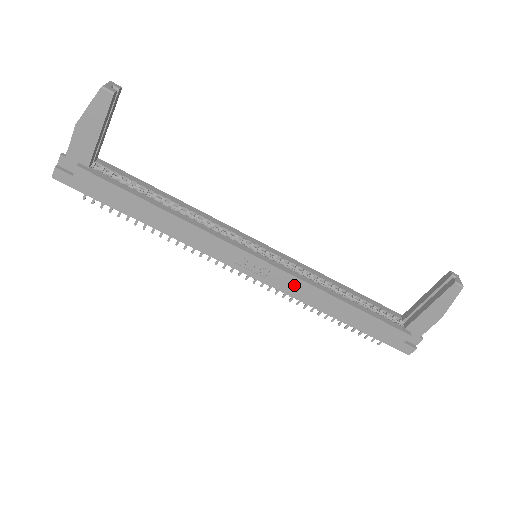
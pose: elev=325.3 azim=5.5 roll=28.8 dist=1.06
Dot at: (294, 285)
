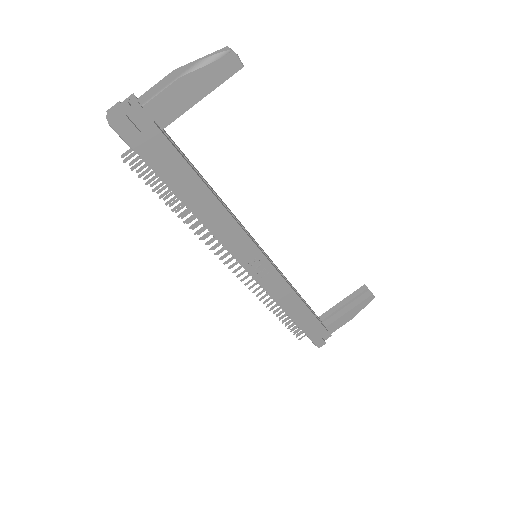
Dot at: (279, 287)
